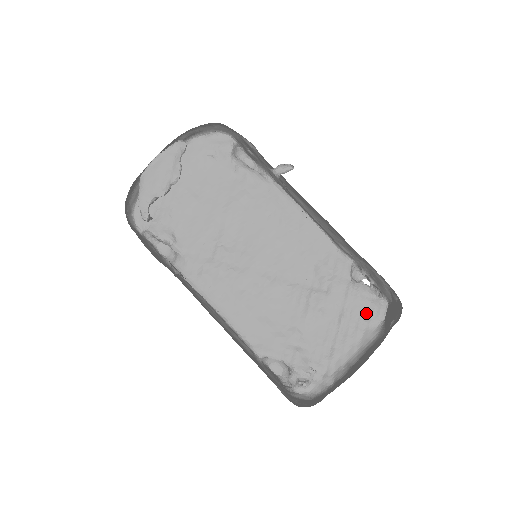
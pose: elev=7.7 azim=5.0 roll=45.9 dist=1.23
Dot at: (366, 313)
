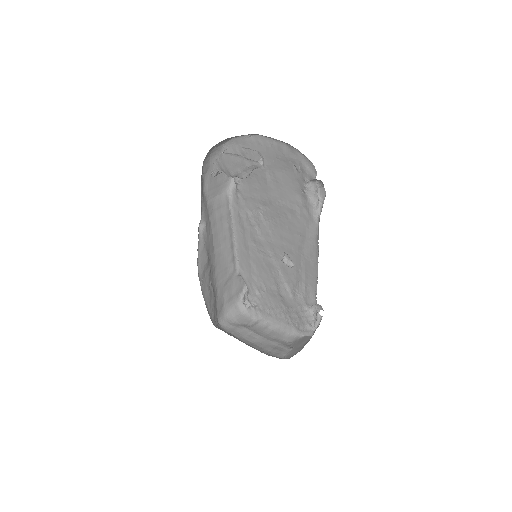
Dot at: (300, 324)
